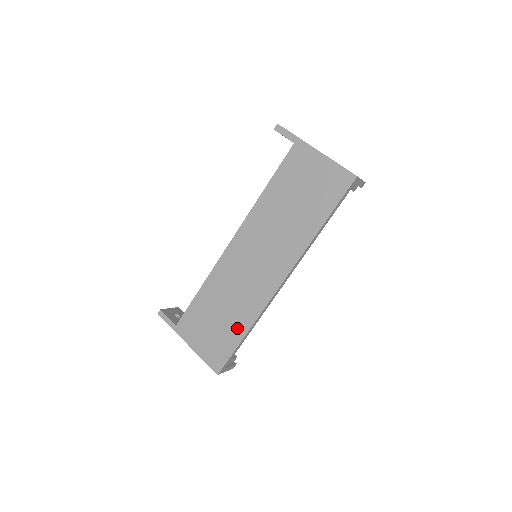
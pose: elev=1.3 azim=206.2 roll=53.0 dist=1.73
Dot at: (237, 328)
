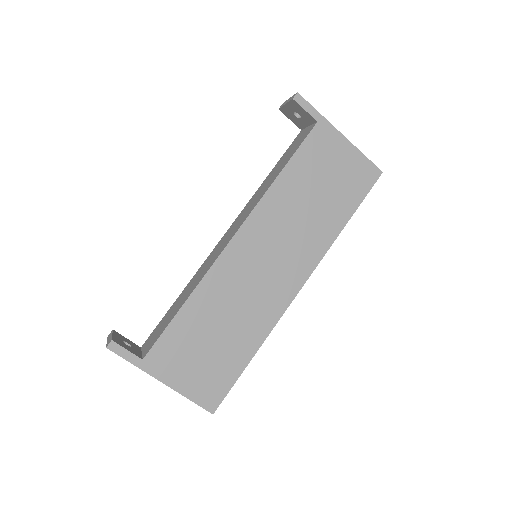
Dot at: (242, 350)
